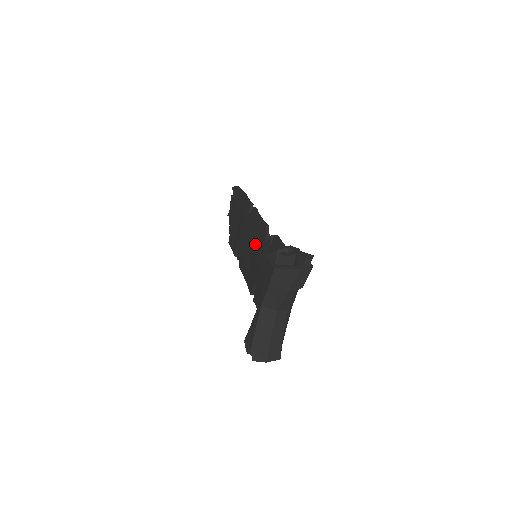
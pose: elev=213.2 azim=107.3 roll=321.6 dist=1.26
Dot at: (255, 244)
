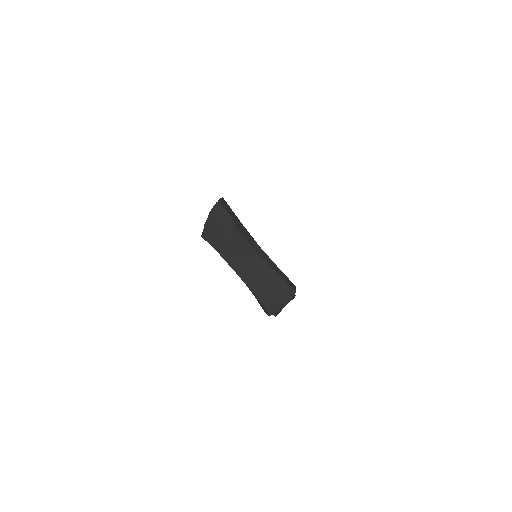
Dot at: occluded
